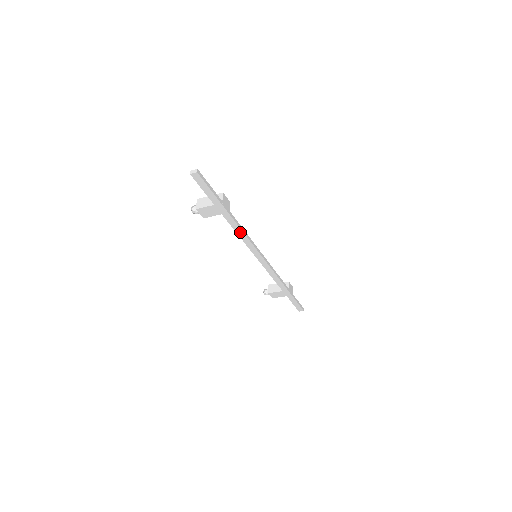
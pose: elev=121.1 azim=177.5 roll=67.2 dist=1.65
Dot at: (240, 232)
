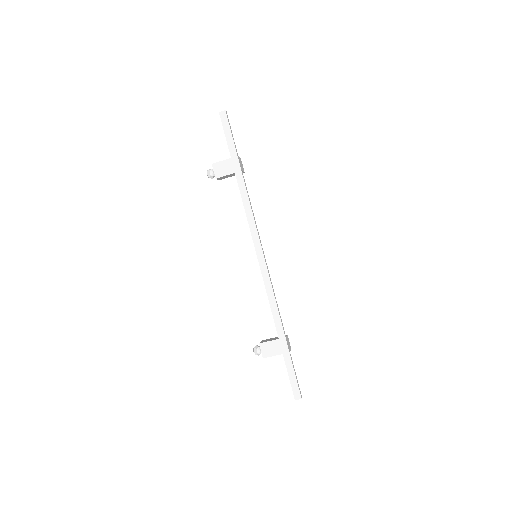
Dot at: (247, 202)
